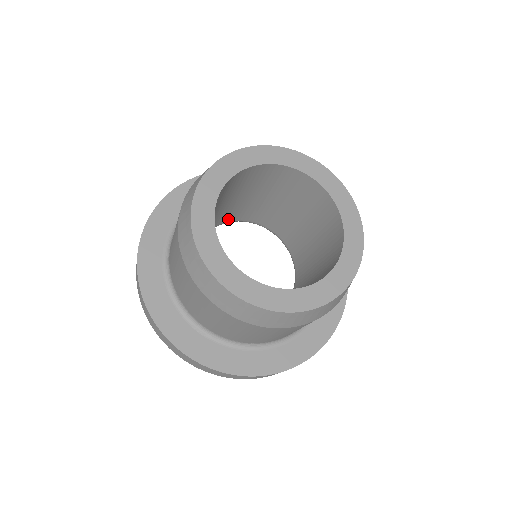
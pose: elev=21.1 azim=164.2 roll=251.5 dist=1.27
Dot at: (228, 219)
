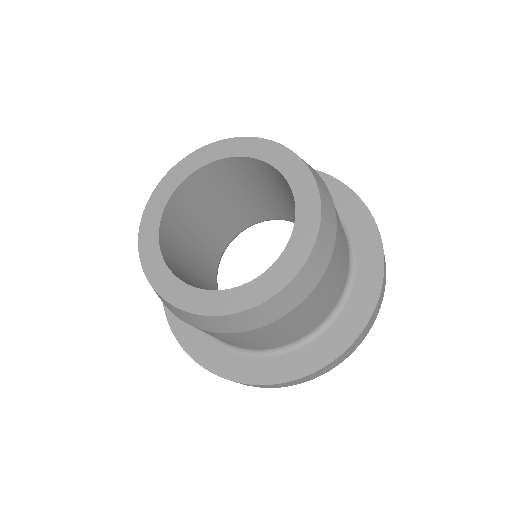
Dot at: (223, 243)
